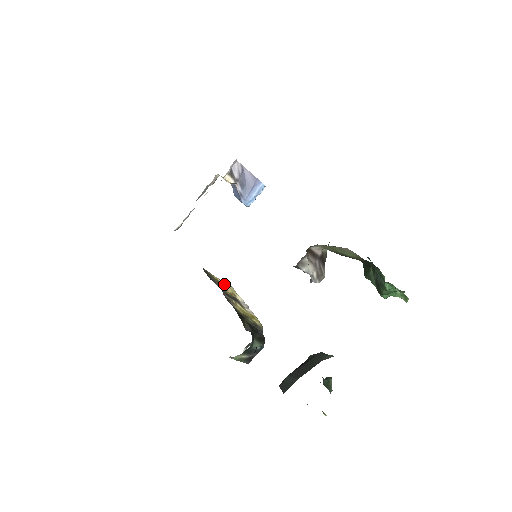
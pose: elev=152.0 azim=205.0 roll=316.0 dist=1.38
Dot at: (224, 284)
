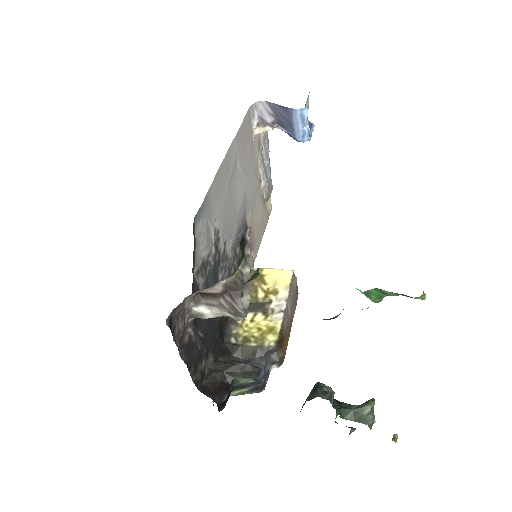
Dot at: (270, 279)
